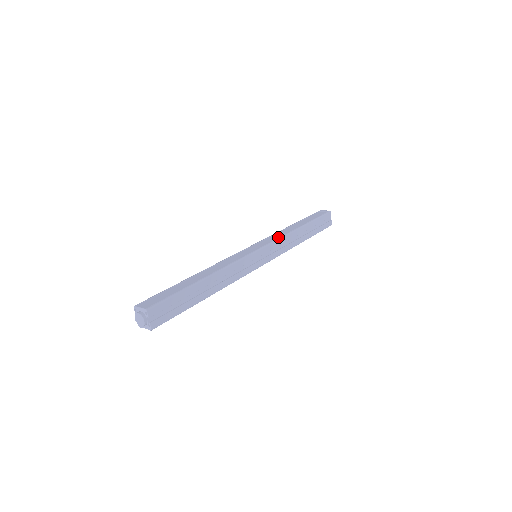
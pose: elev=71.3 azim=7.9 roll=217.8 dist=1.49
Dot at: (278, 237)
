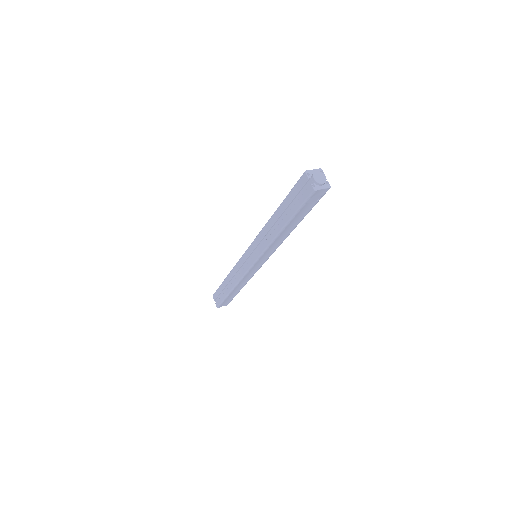
Dot at: occluded
